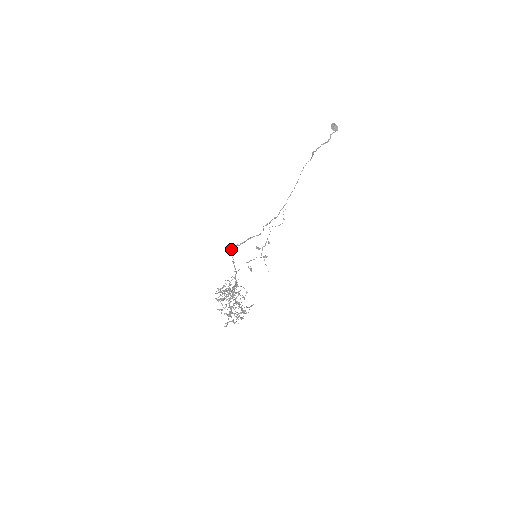
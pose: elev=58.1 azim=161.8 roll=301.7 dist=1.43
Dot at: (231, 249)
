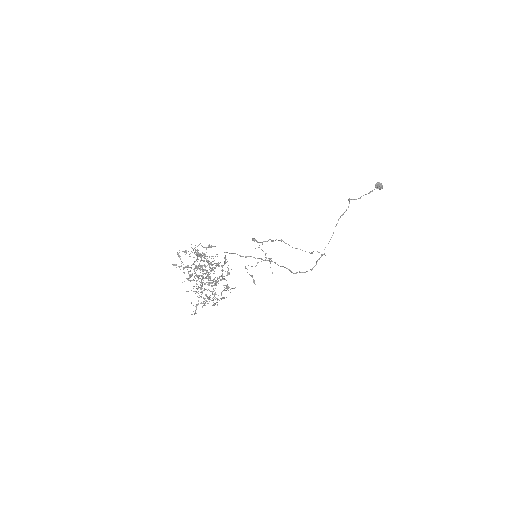
Dot at: occluded
